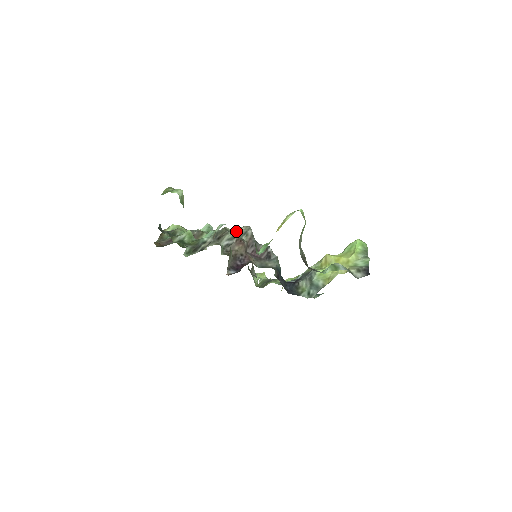
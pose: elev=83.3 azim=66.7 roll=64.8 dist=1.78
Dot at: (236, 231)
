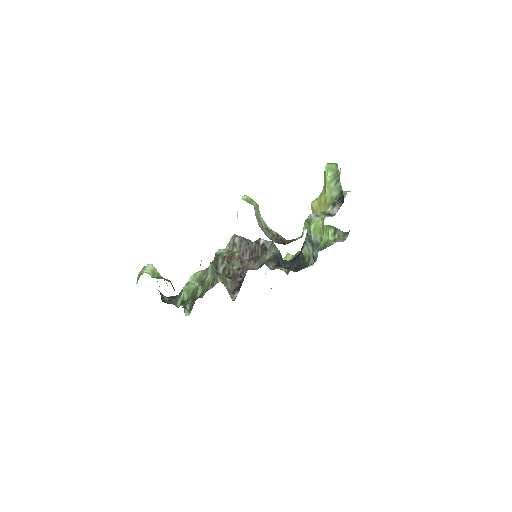
Dot at: (227, 248)
